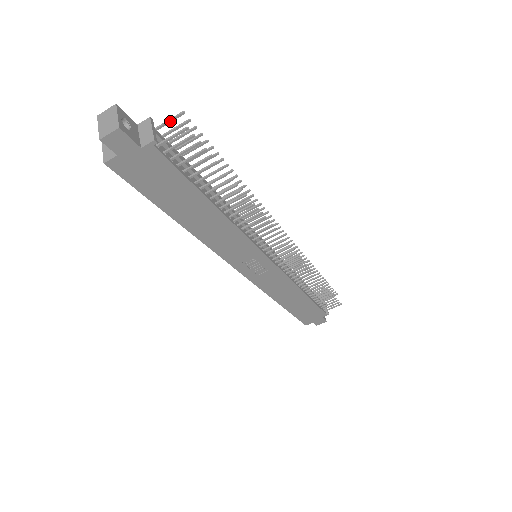
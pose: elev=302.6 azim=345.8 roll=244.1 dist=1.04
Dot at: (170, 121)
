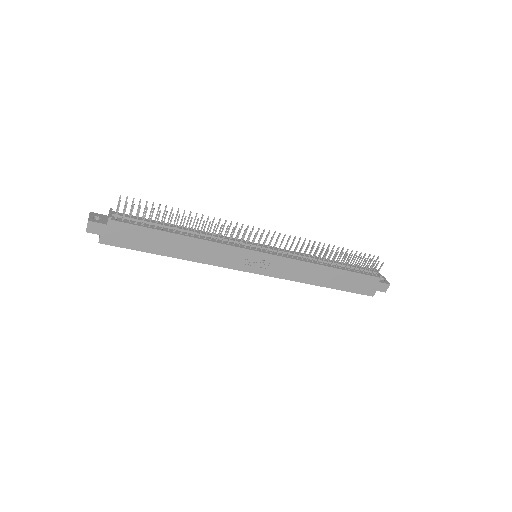
Dot at: occluded
